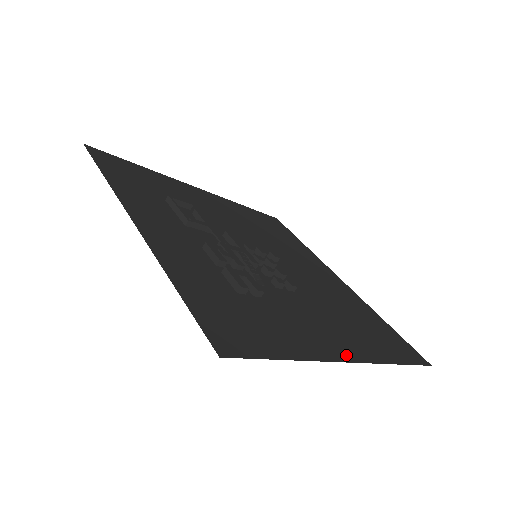
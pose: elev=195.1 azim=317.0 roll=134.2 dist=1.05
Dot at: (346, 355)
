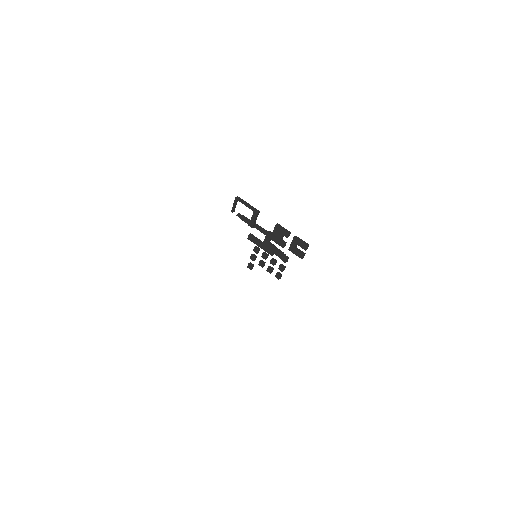
Dot at: occluded
